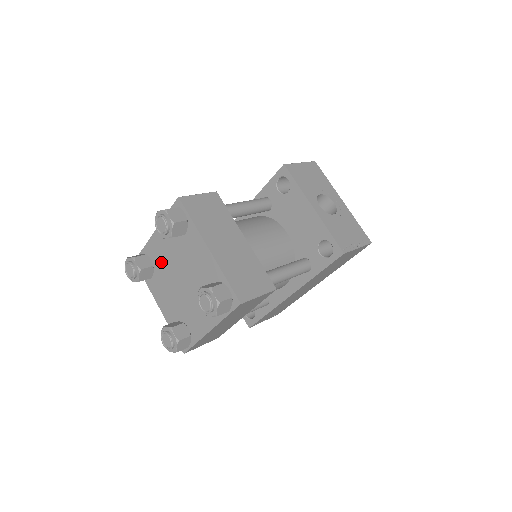
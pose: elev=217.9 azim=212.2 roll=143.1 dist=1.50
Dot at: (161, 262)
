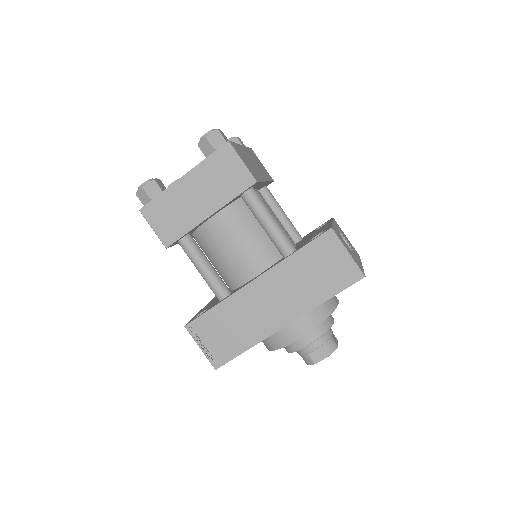
Dot at: occluded
